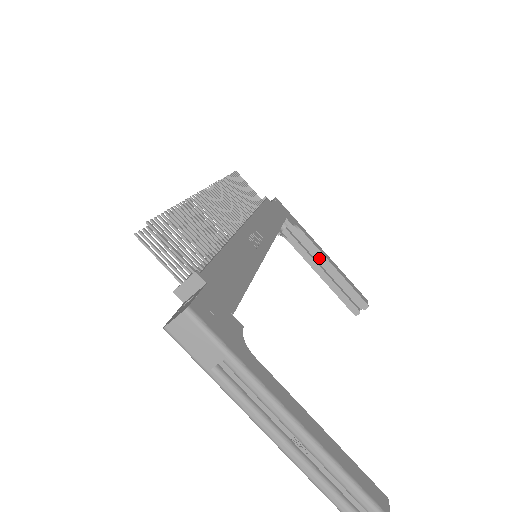
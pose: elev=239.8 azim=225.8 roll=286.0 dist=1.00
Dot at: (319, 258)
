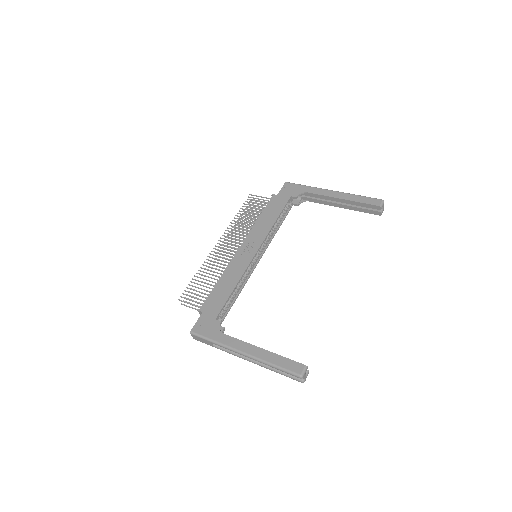
Dot at: (330, 200)
